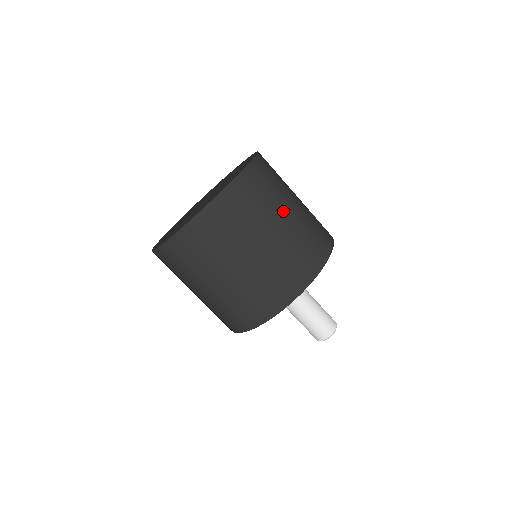
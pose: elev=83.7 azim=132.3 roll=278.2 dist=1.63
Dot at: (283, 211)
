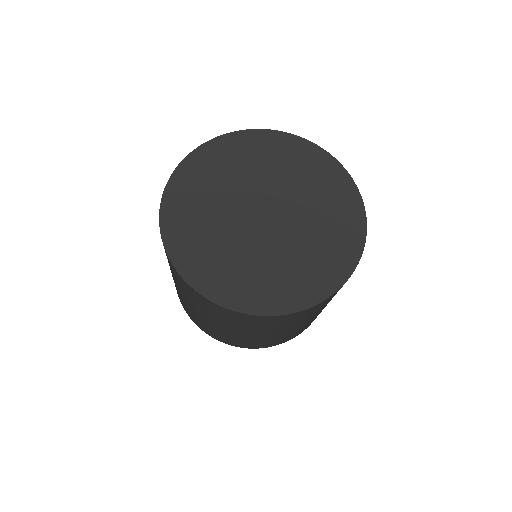
Dot at: (320, 311)
